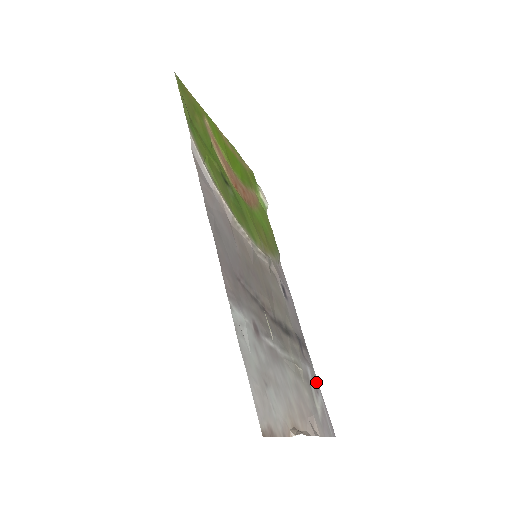
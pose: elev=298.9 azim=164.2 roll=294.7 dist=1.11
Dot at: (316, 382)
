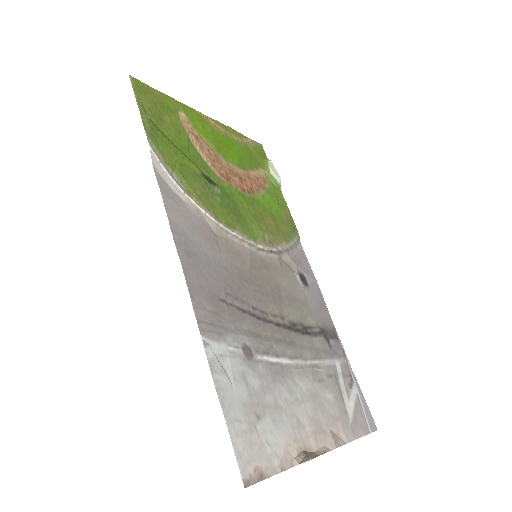
Dot at: (350, 374)
